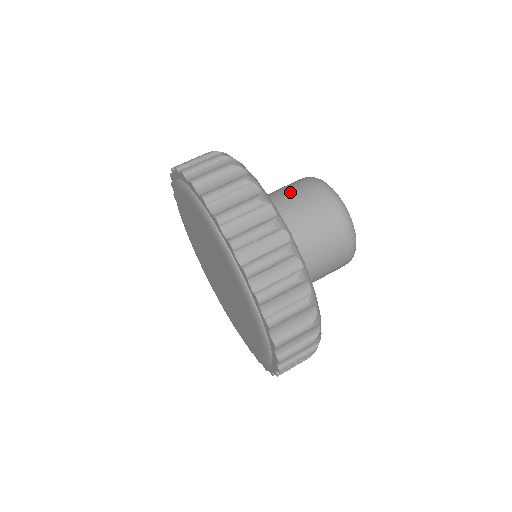
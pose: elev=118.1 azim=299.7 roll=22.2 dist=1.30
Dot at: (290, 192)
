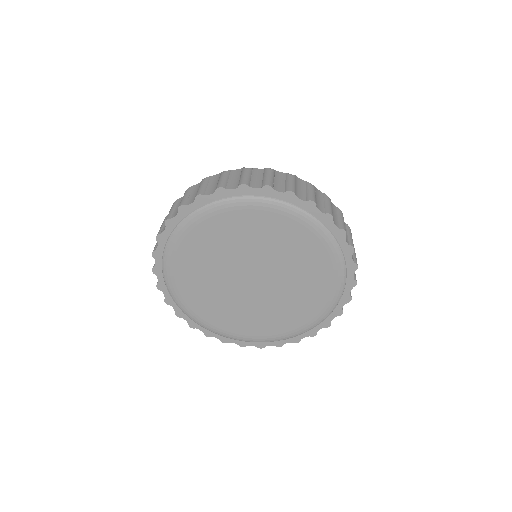
Dot at: occluded
